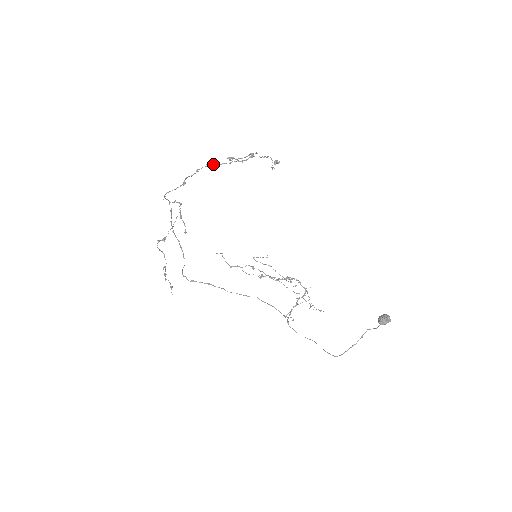
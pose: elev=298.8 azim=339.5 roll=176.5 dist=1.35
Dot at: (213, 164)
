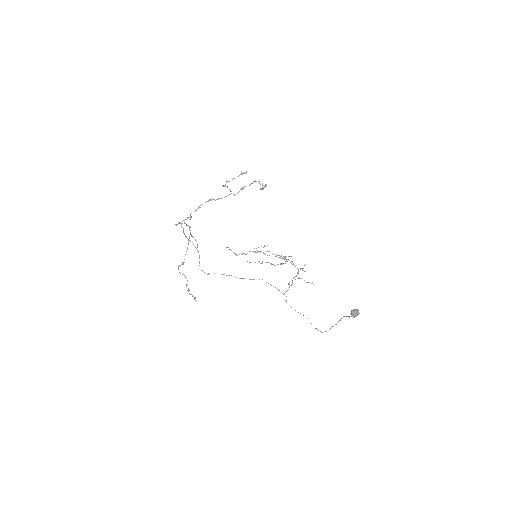
Dot at: (211, 200)
